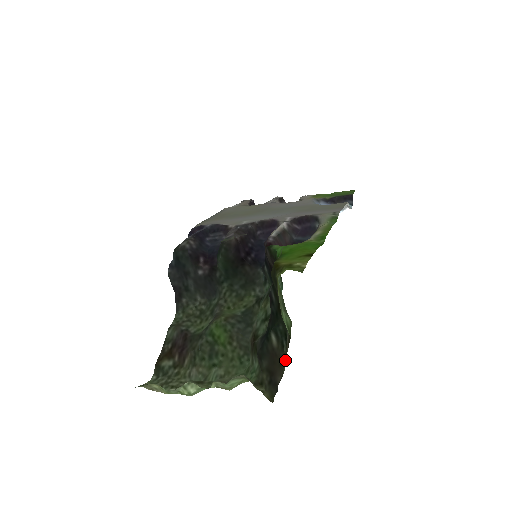
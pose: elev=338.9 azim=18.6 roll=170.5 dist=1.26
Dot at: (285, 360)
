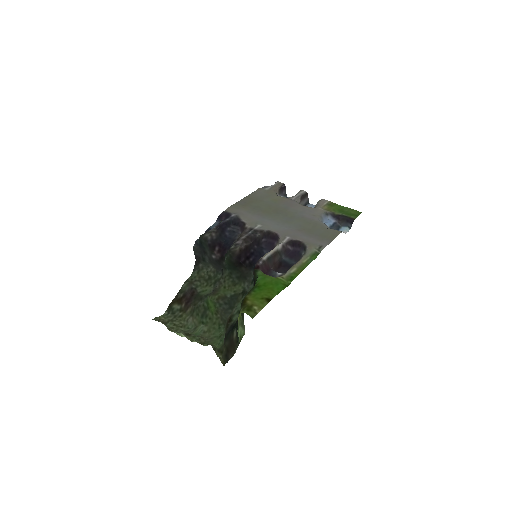
Dot at: (236, 349)
